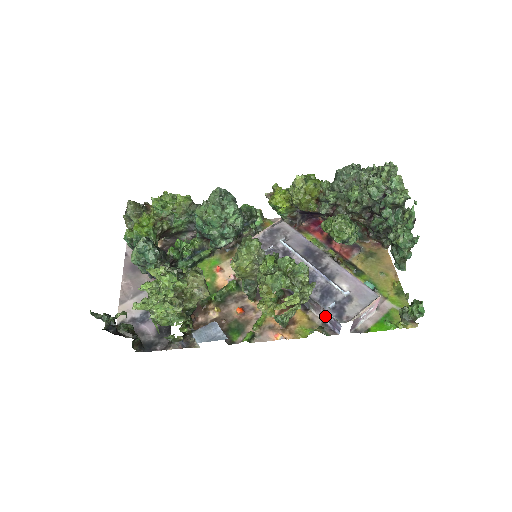
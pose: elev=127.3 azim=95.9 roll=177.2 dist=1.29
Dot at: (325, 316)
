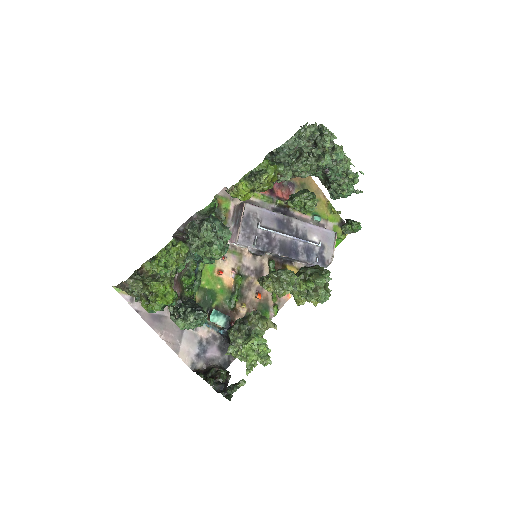
Dot at: (310, 264)
